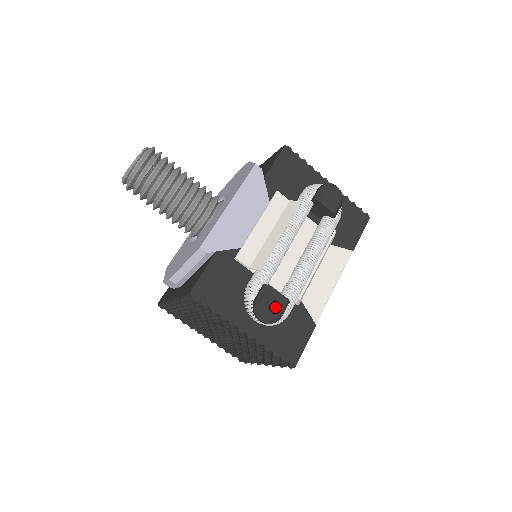
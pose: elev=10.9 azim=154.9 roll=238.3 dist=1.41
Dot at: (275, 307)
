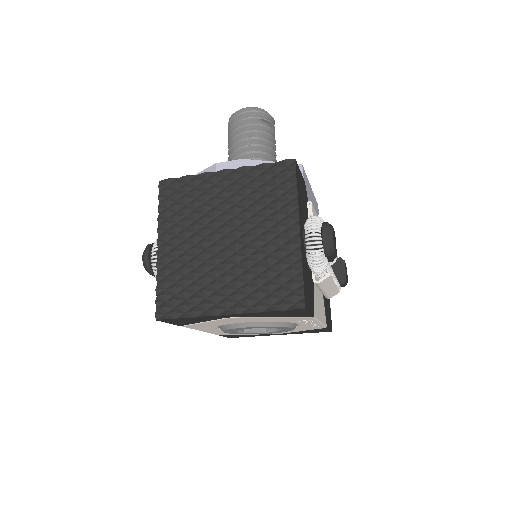
Dot at: occluded
